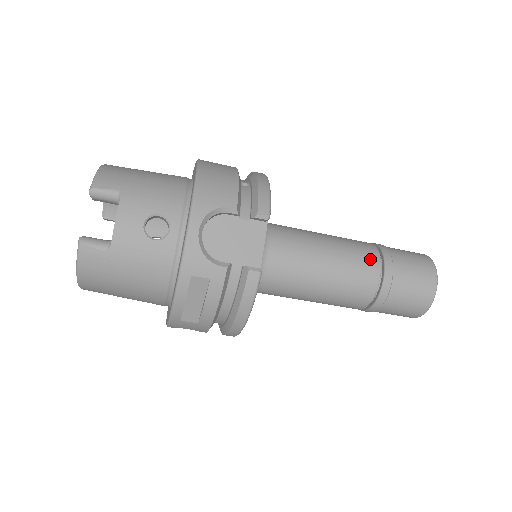
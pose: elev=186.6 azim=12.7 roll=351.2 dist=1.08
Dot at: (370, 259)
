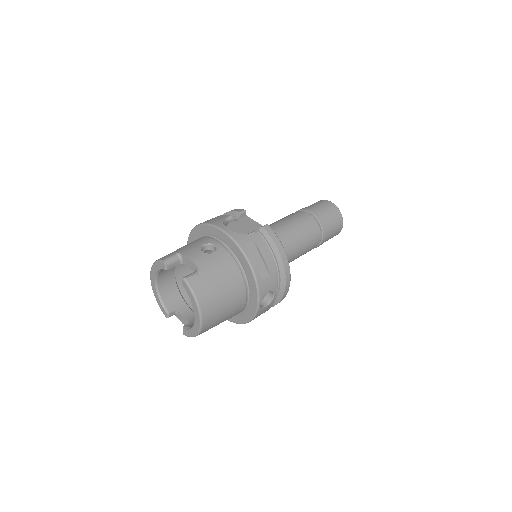
Dot at: (298, 213)
